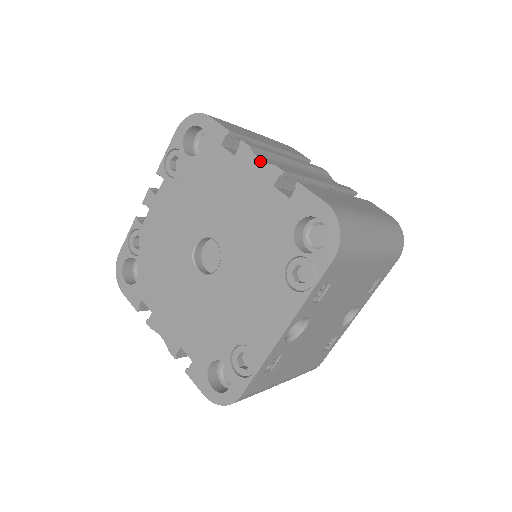
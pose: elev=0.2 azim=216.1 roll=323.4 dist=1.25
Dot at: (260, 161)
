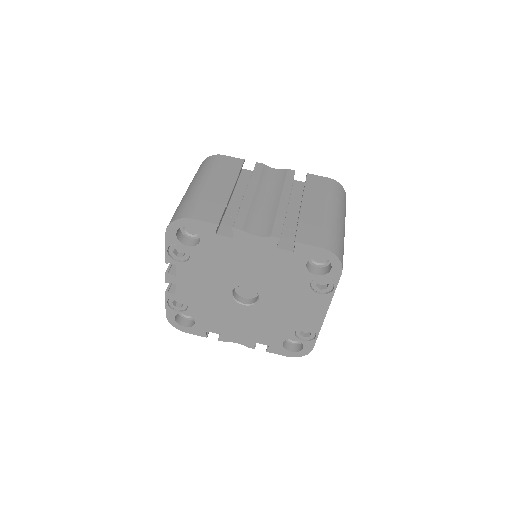
Dot at: (257, 237)
